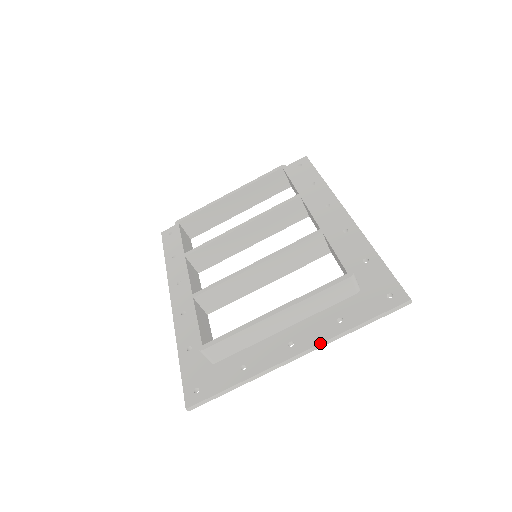
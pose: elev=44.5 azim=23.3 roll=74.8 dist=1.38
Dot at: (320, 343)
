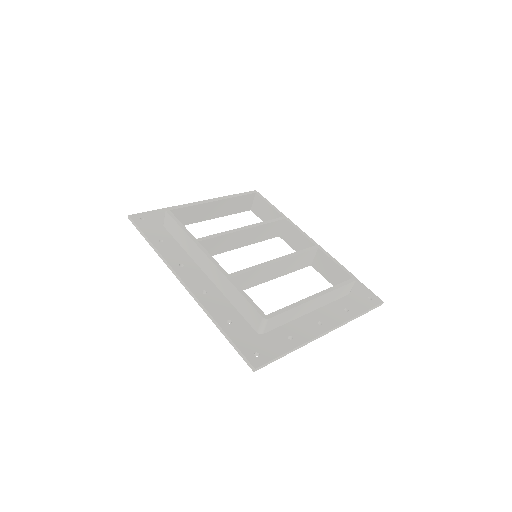
Dot at: (341, 324)
